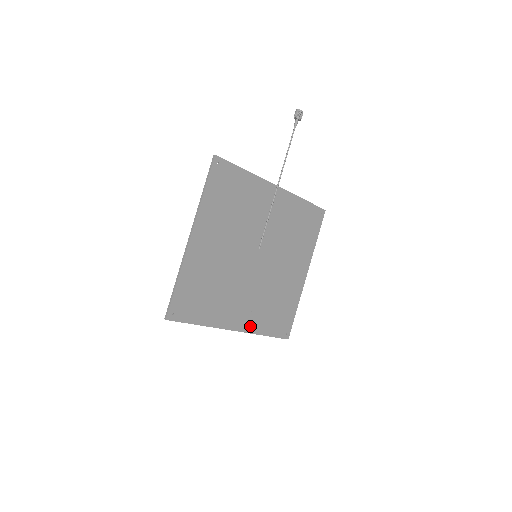
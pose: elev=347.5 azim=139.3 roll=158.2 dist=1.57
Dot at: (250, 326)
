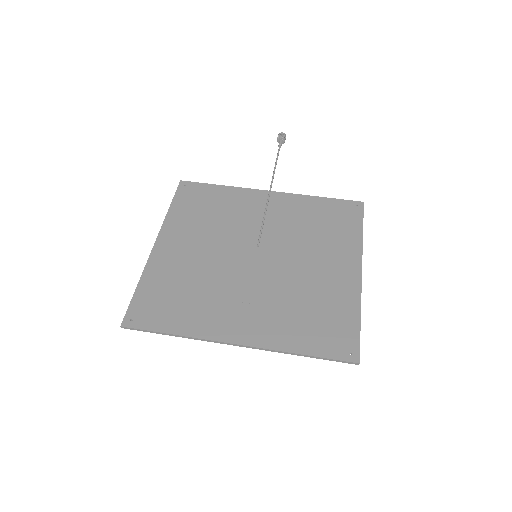
Dot at: (266, 339)
